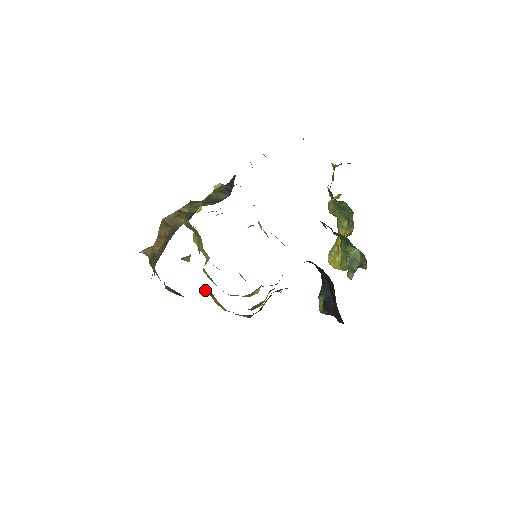
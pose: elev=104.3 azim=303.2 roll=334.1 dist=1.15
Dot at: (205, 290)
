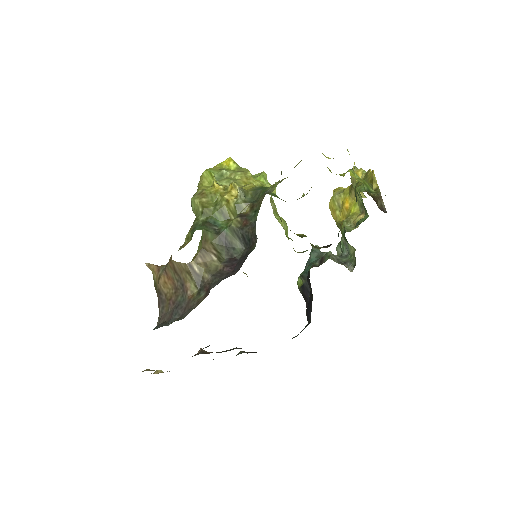
Dot at: occluded
